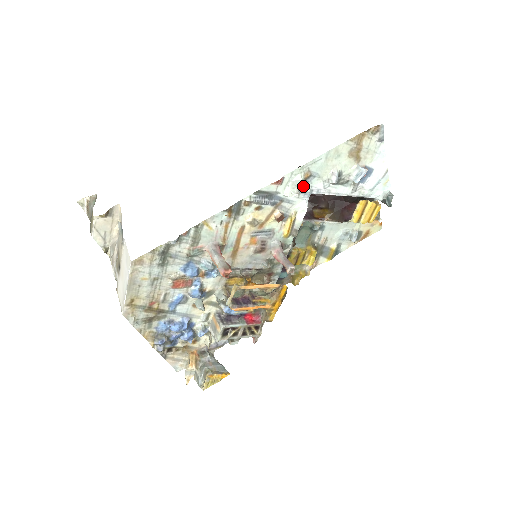
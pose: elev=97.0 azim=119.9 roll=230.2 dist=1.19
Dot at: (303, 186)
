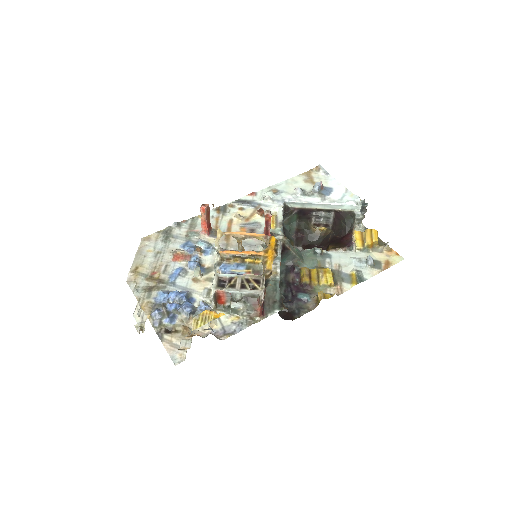
Dot at: (275, 197)
